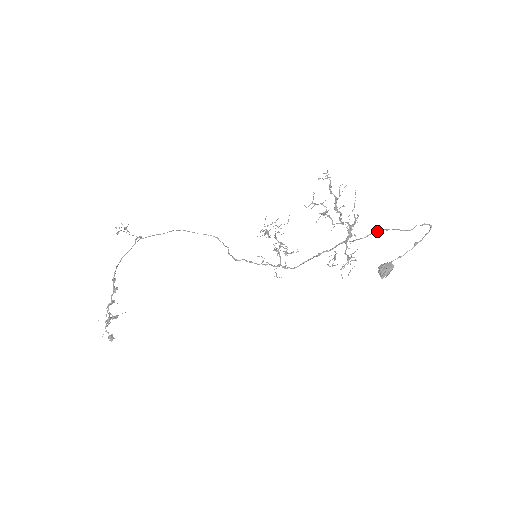
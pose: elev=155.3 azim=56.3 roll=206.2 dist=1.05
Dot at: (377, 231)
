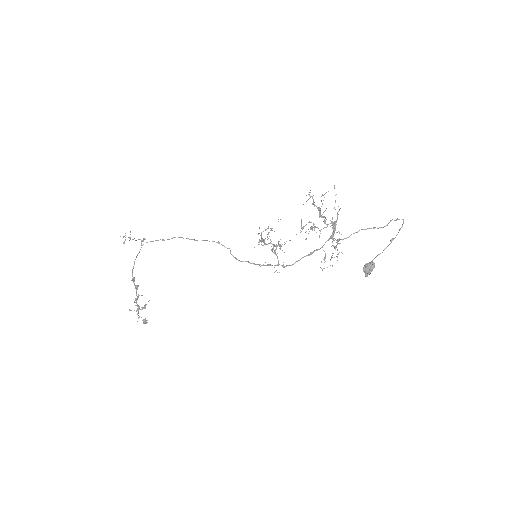
Dot at: (358, 231)
